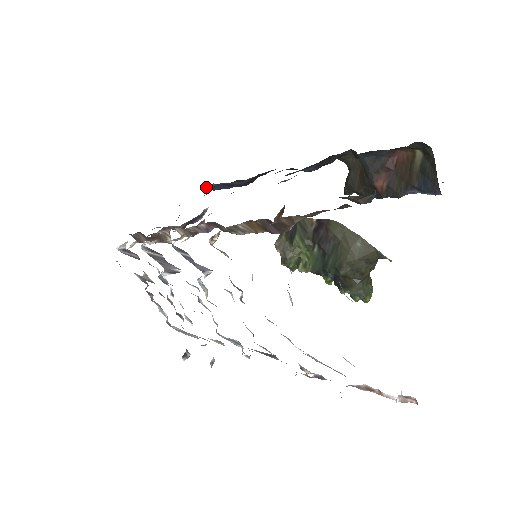
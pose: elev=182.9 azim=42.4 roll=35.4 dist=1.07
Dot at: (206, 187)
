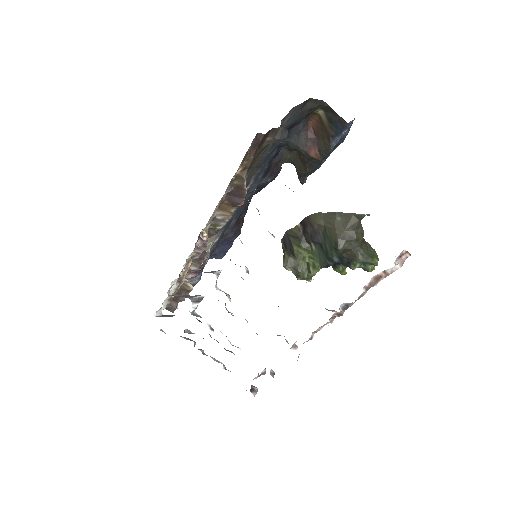
Dot at: occluded
